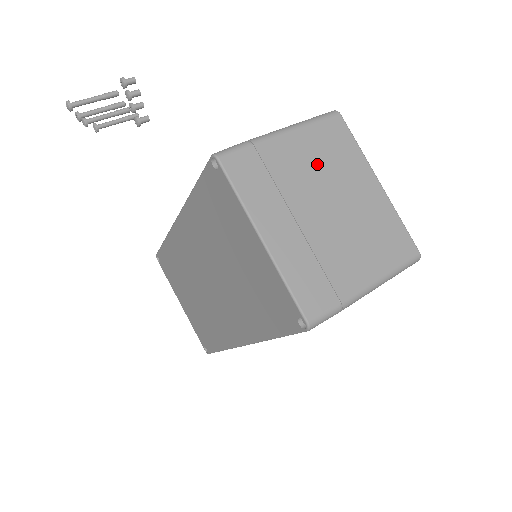
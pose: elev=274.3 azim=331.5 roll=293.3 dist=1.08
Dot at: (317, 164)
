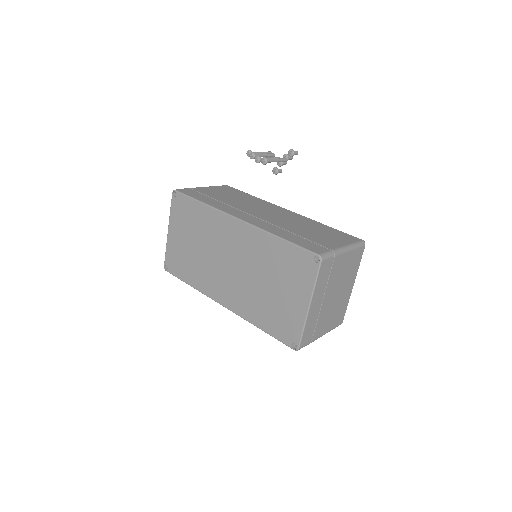
Dot at: (344, 272)
